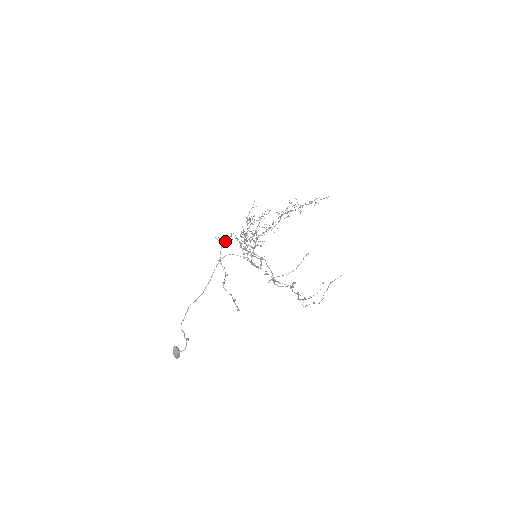
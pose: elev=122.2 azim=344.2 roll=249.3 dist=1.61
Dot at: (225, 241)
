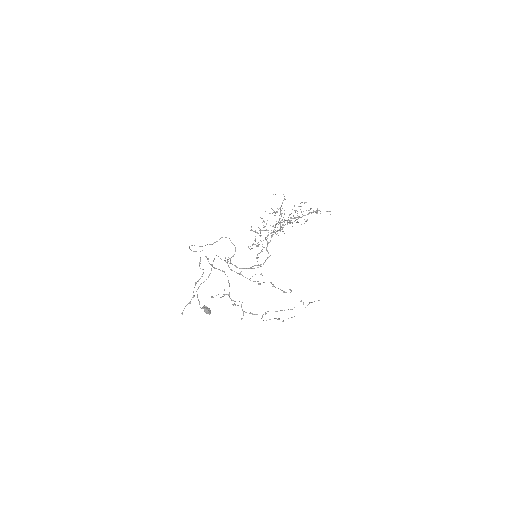
Dot at: (195, 251)
